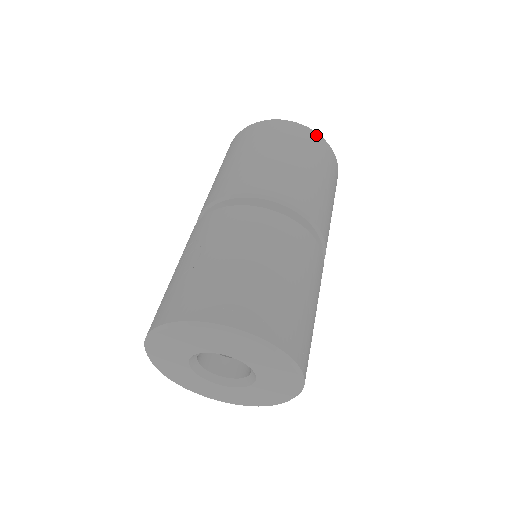
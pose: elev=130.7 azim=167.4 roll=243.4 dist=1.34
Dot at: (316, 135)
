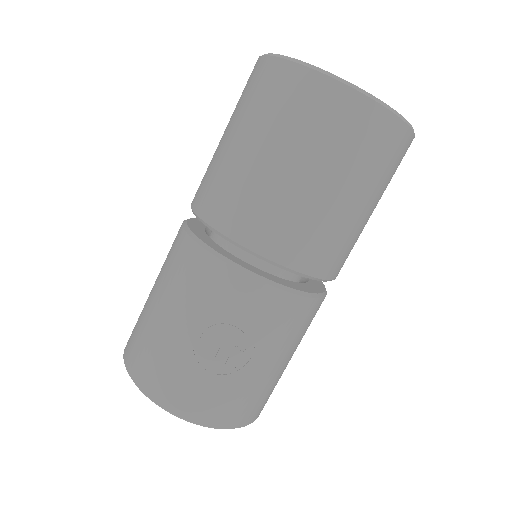
Dot at: occluded
